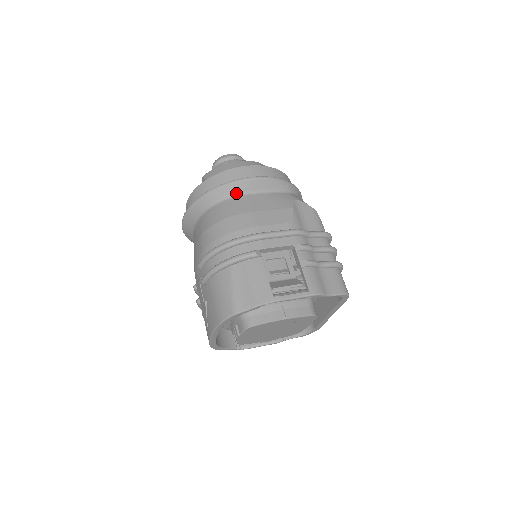
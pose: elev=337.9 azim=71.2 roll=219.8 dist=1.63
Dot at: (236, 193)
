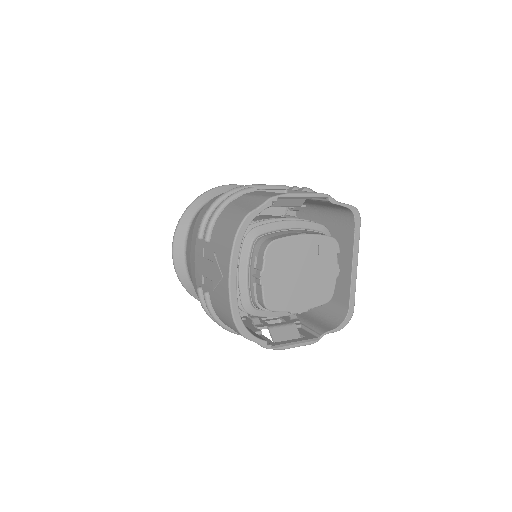
Dot at: occluded
